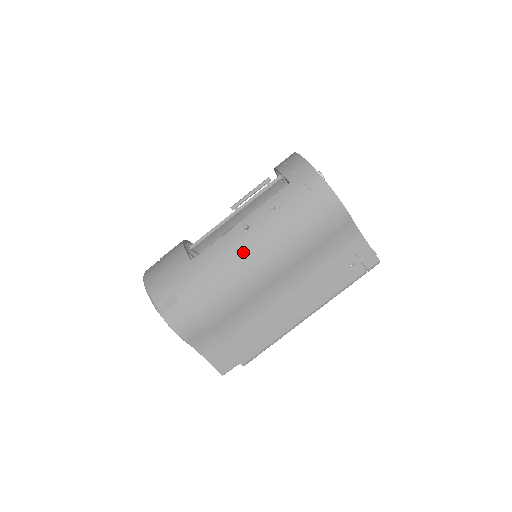
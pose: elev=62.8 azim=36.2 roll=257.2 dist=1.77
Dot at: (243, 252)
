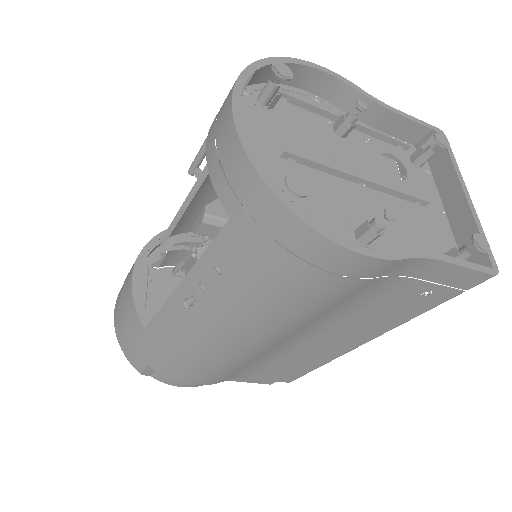
Dot at: (205, 331)
